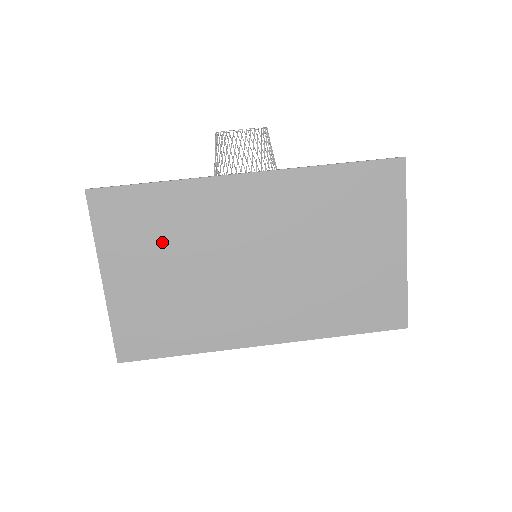
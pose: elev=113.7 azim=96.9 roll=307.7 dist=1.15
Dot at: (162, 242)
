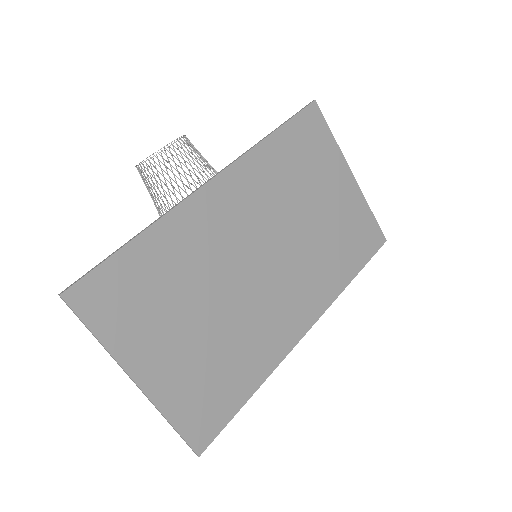
Dot at: (172, 298)
